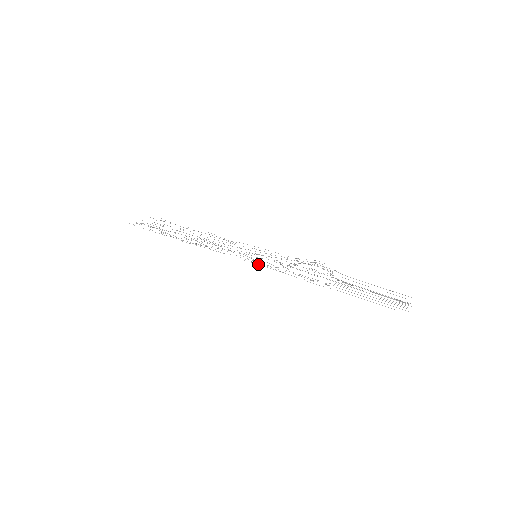
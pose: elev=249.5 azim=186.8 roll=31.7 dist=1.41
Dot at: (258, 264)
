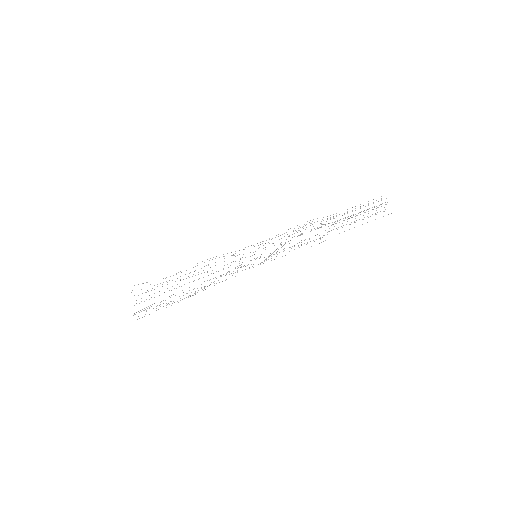
Dot at: occluded
